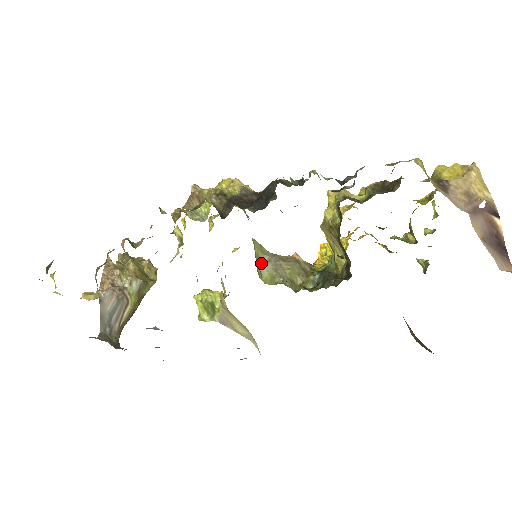
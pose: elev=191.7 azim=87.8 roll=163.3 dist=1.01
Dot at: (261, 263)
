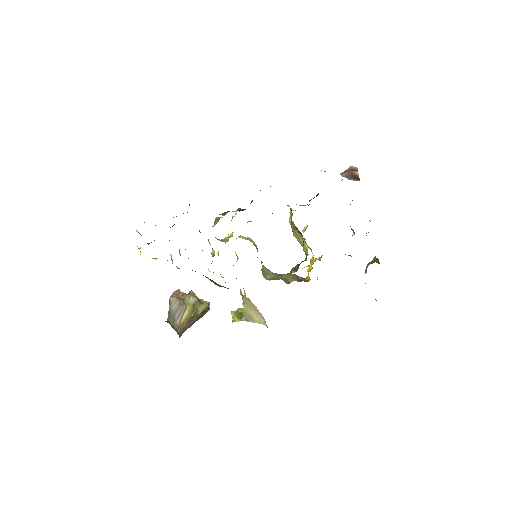
Dot at: (267, 274)
